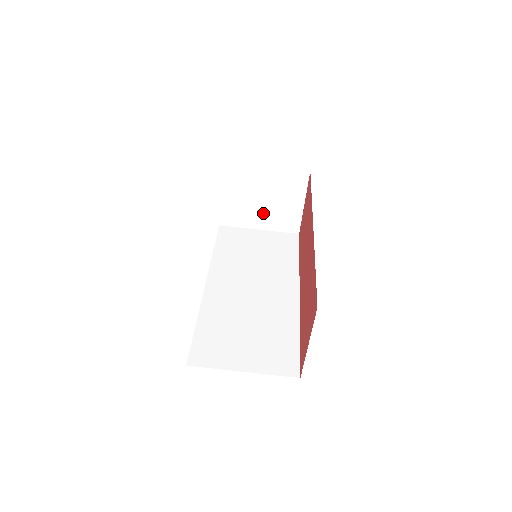
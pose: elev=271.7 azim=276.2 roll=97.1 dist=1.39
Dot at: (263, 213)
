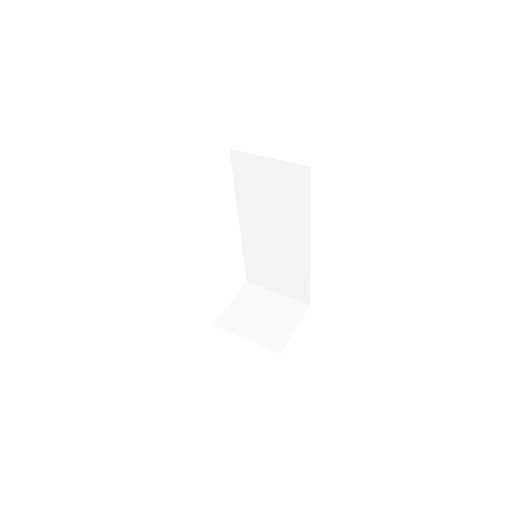
Dot at: (257, 326)
